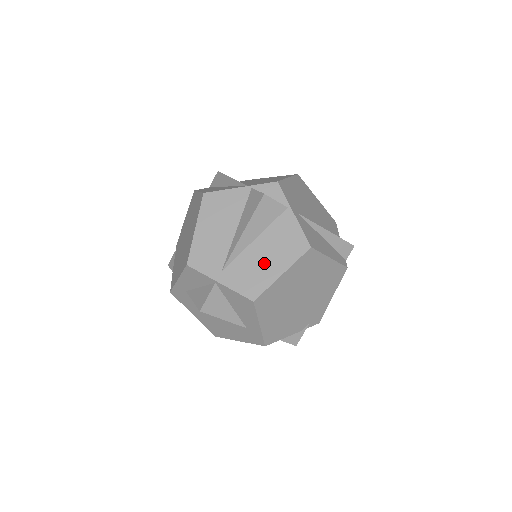
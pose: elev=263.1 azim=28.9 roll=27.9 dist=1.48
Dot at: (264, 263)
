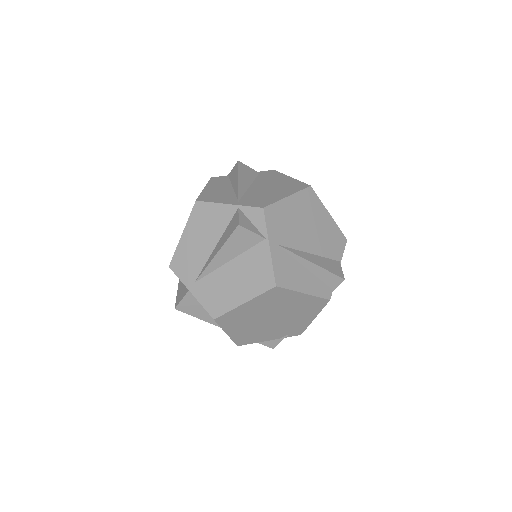
Dot at: (231, 287)
